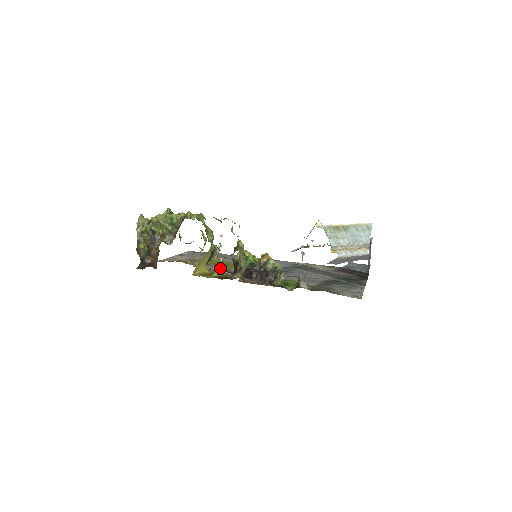
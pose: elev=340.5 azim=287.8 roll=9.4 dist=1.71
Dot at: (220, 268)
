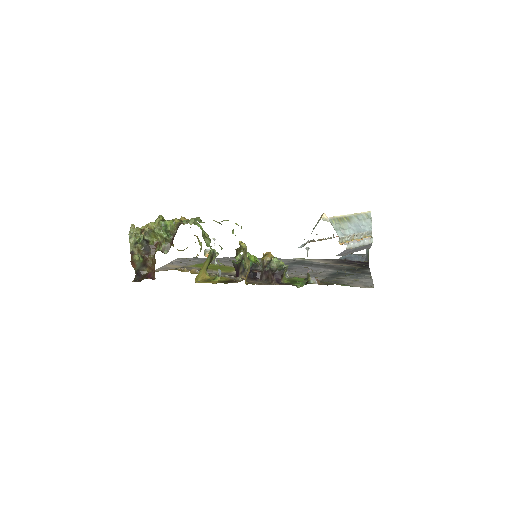
Dot at: occluded
